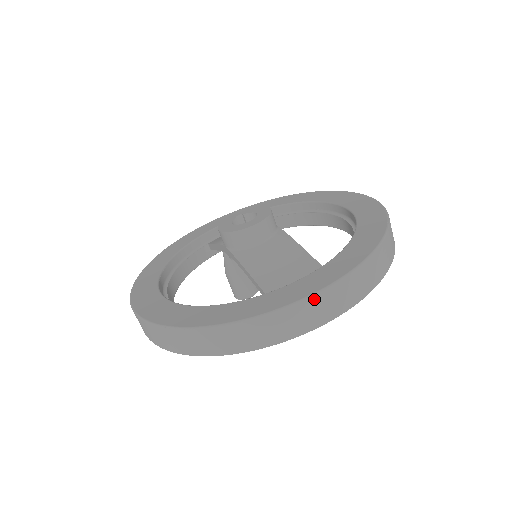
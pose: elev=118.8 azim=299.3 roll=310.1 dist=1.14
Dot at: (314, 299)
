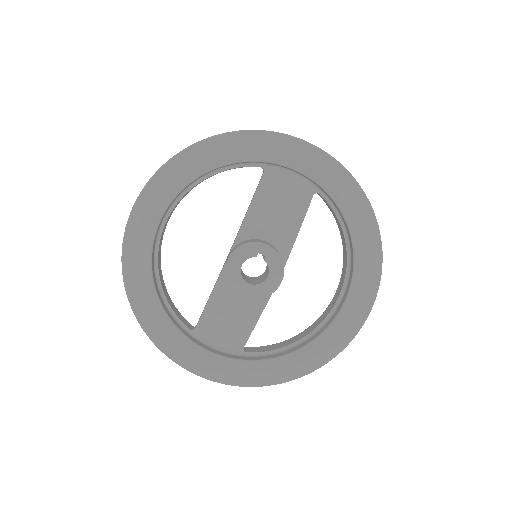
Dot at: (197, 374)
